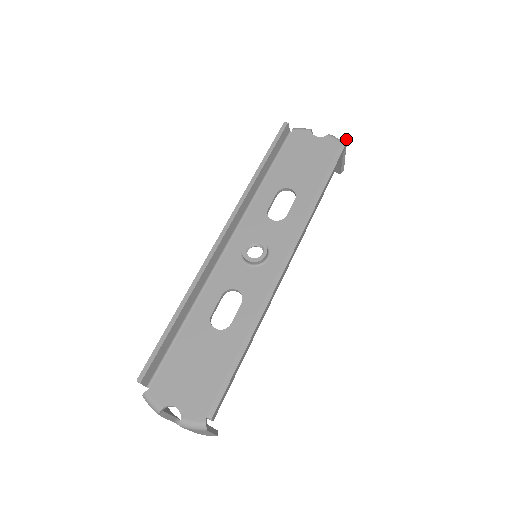
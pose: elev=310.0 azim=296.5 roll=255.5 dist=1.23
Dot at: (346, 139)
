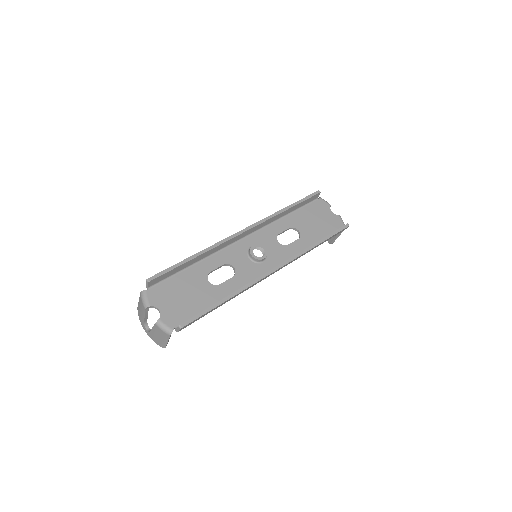
Dot at: occluded
